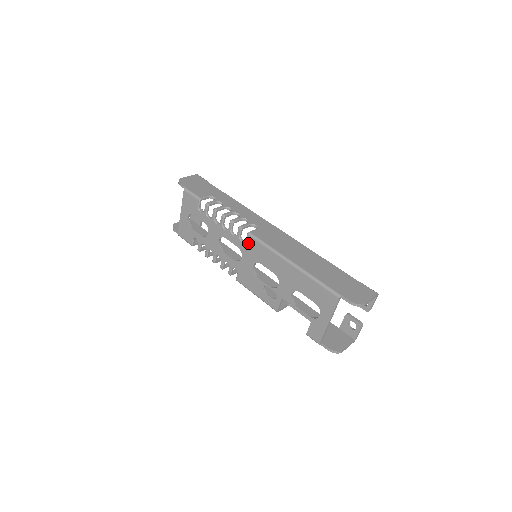
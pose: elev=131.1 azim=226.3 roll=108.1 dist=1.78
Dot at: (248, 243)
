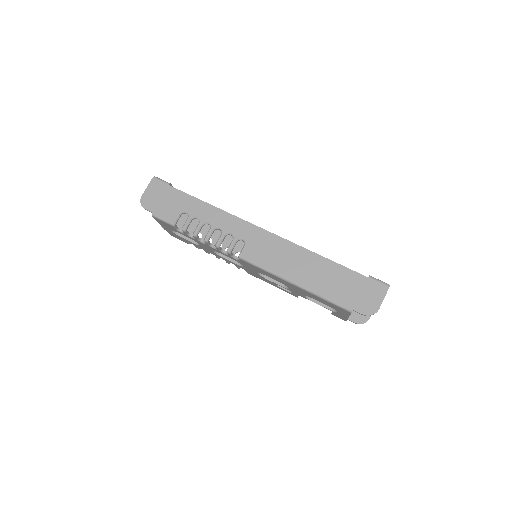
Dot at: (243, 262)
